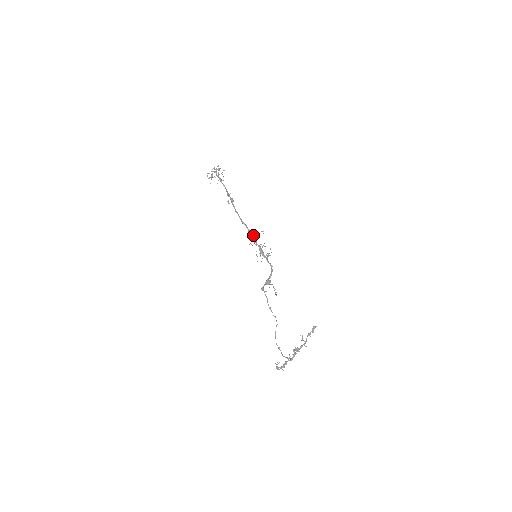
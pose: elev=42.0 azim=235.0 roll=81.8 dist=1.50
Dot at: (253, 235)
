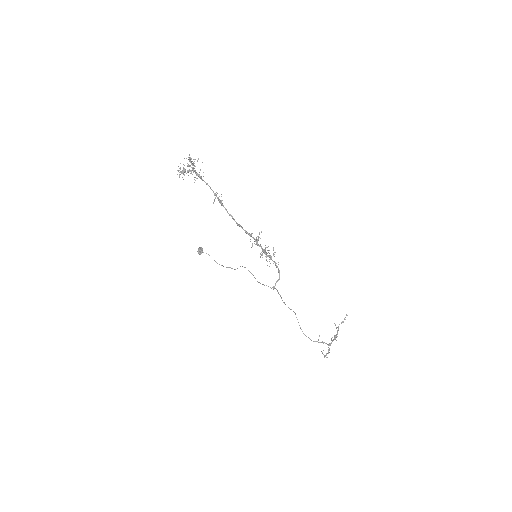
Dot at: (252, 237)
